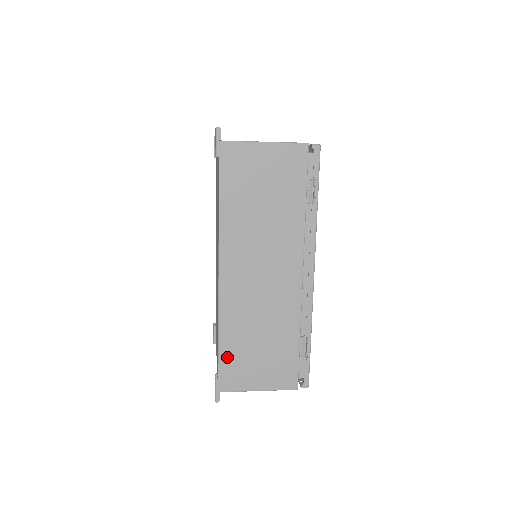
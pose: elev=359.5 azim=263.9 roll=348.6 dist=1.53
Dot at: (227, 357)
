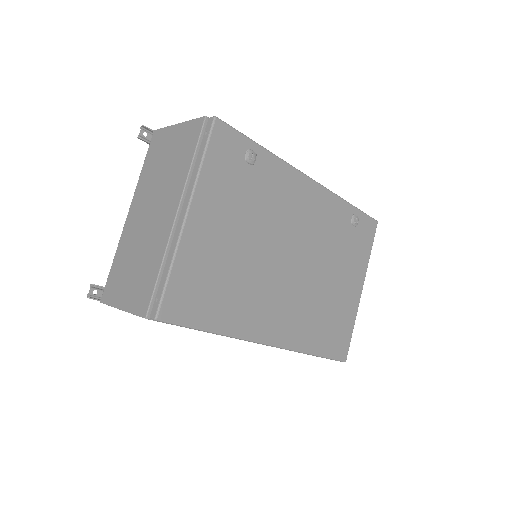
Dot at: occluded
